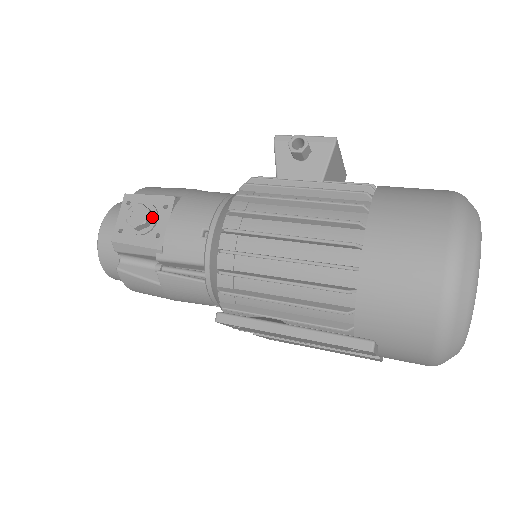
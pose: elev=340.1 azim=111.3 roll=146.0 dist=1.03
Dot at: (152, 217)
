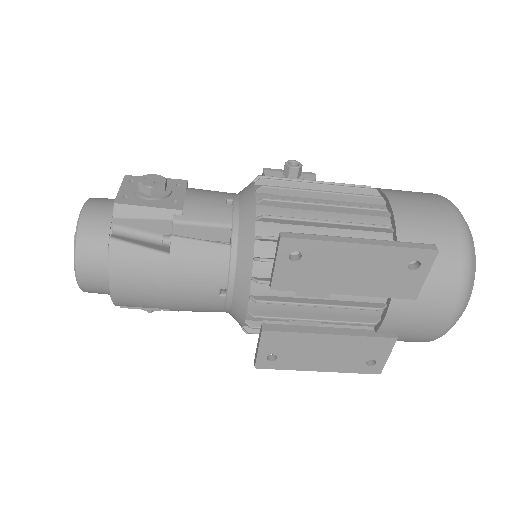
Dot at: (166, 188)
